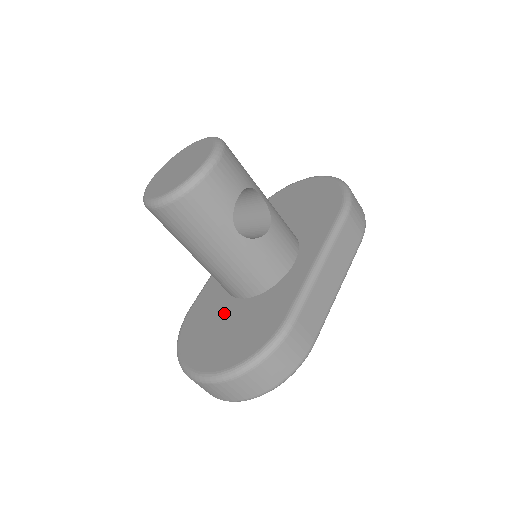
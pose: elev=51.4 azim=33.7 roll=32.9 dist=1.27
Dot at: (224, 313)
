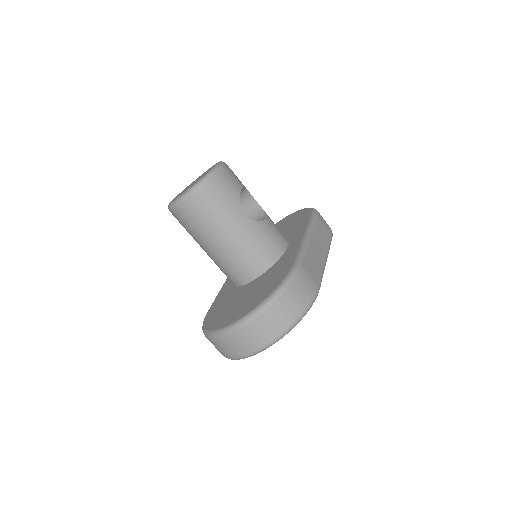
Dot at: (240, 294)
